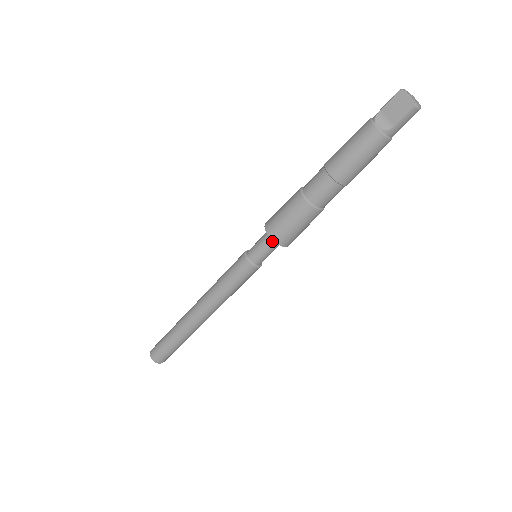
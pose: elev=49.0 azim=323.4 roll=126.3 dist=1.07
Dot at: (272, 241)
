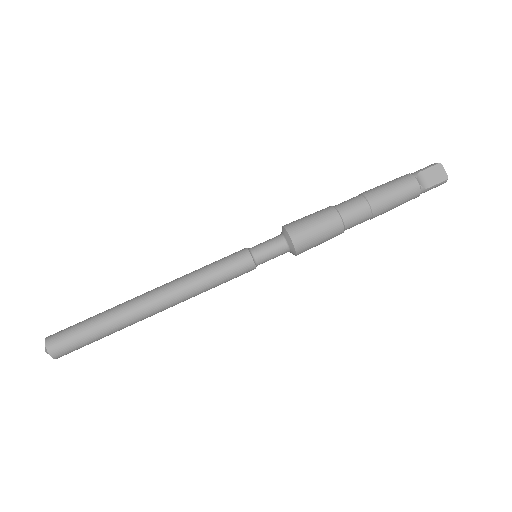
Dot at: (287, 246)
